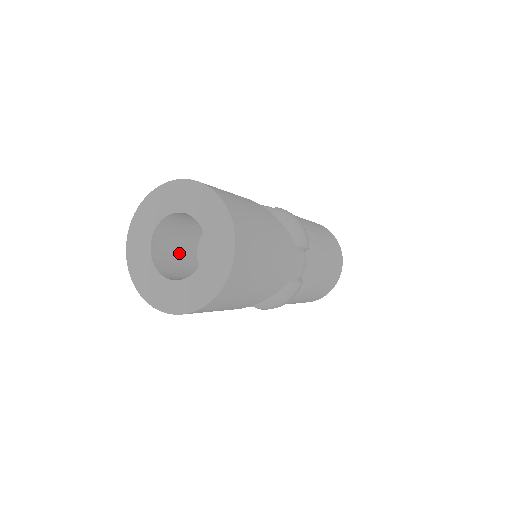
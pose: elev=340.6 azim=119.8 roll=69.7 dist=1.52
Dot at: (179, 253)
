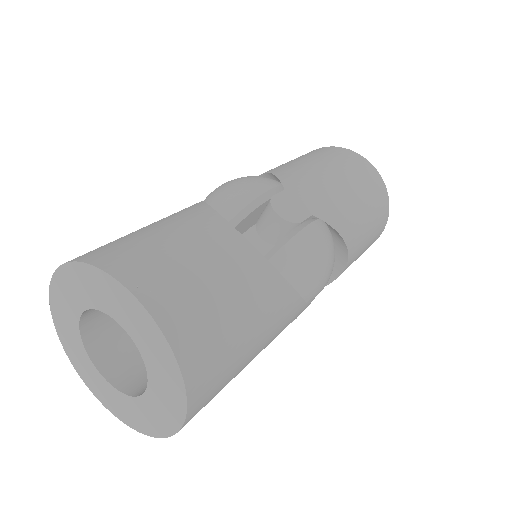
Dot at: occluded
